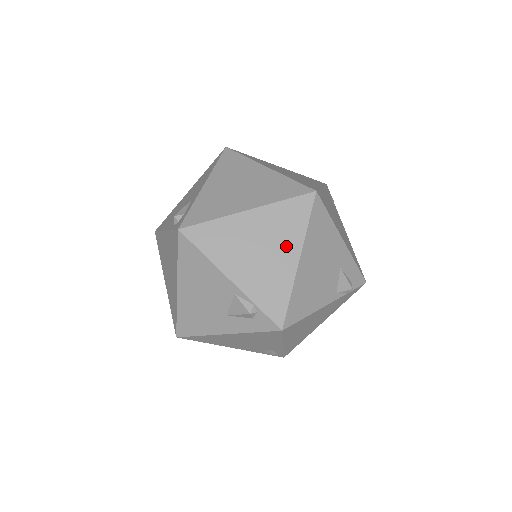
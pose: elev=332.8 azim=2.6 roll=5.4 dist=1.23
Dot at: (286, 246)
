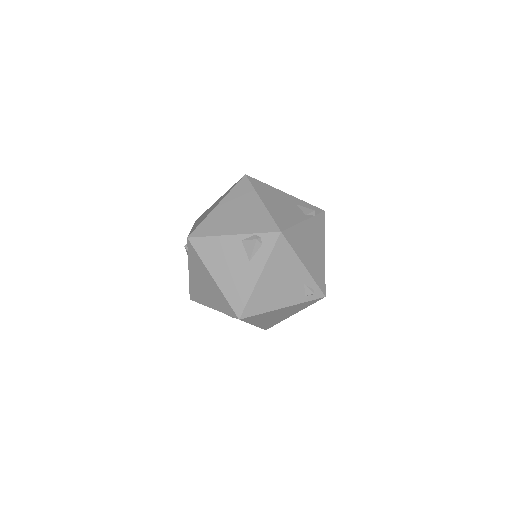
Dot at: (250, 202)
